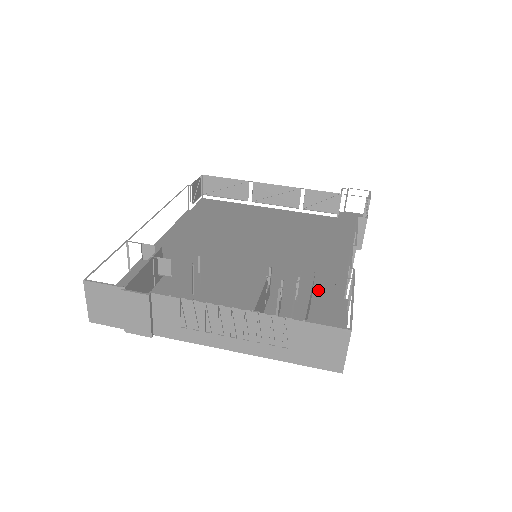
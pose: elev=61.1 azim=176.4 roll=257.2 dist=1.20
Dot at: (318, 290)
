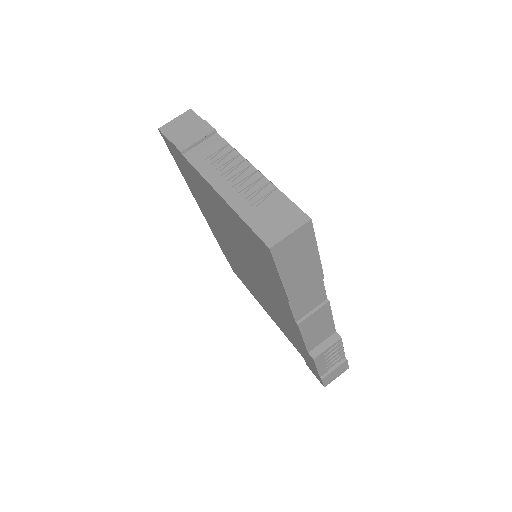
Dot at: occluded
